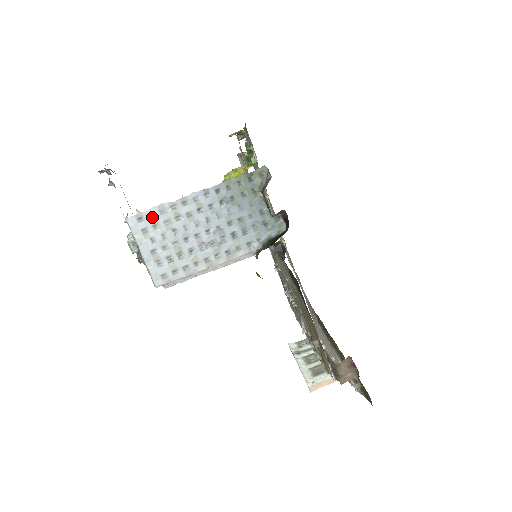
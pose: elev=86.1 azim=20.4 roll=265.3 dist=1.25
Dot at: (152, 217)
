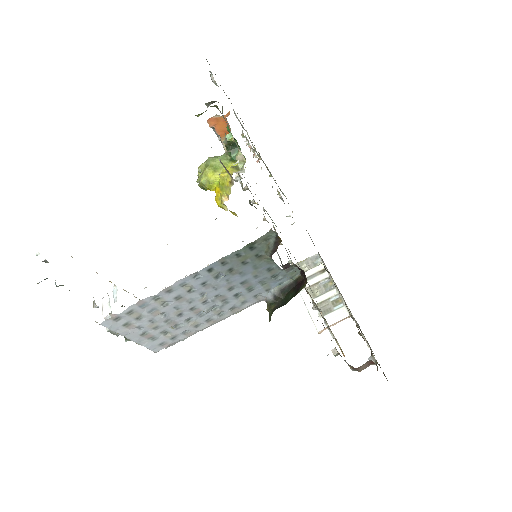
Dot at: (132, 313)
